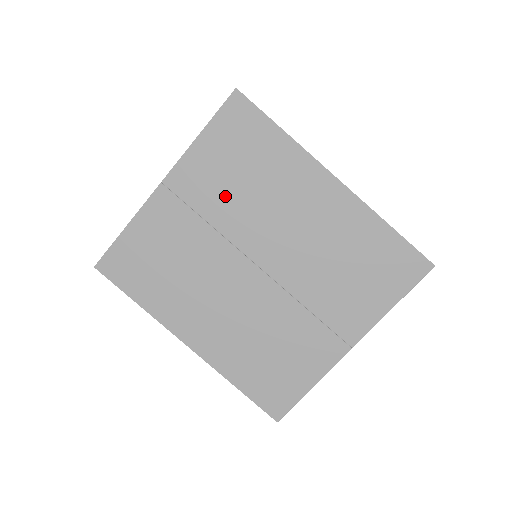
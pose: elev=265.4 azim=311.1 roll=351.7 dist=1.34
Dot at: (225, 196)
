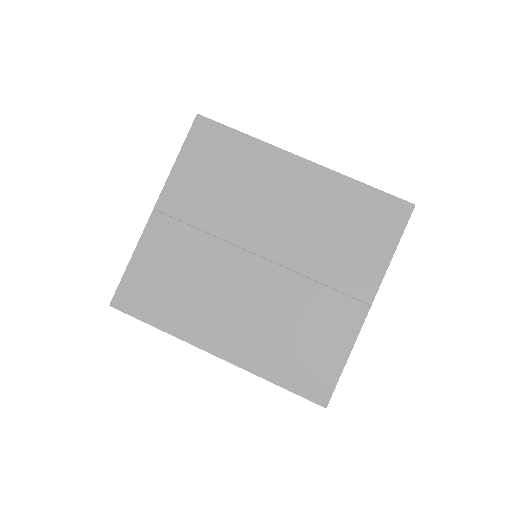
Dot at: (212, 203)
